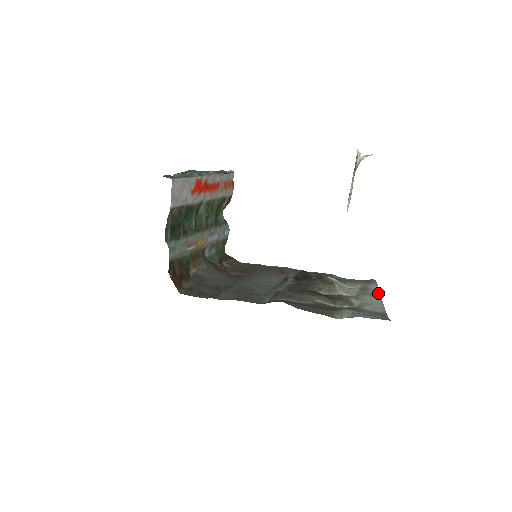
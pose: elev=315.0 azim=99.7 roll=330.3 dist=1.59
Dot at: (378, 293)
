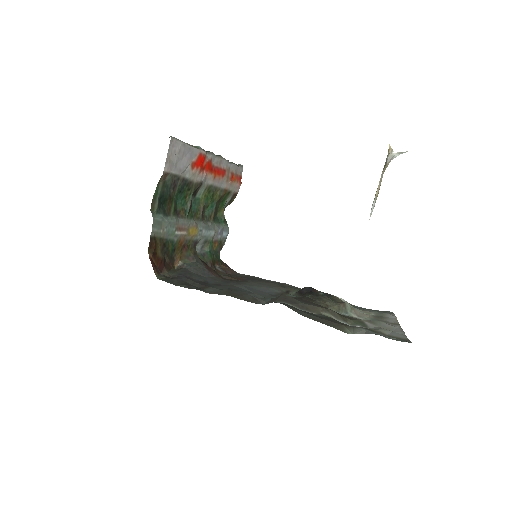
Dot at: (396, 322)
